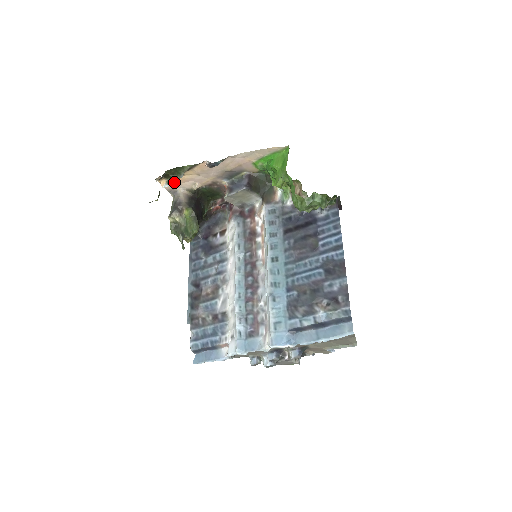
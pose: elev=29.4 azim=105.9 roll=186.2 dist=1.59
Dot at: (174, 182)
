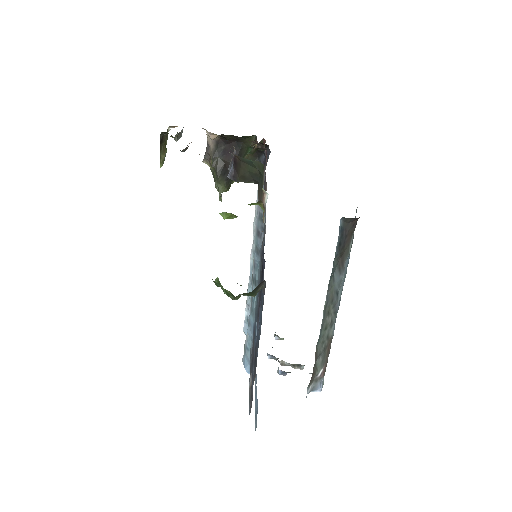
Dot at: occluded
